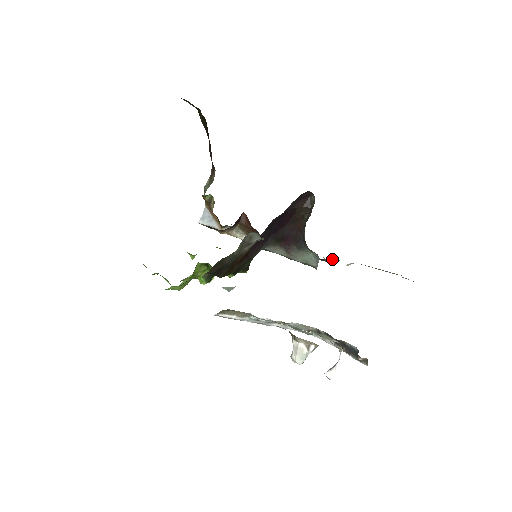
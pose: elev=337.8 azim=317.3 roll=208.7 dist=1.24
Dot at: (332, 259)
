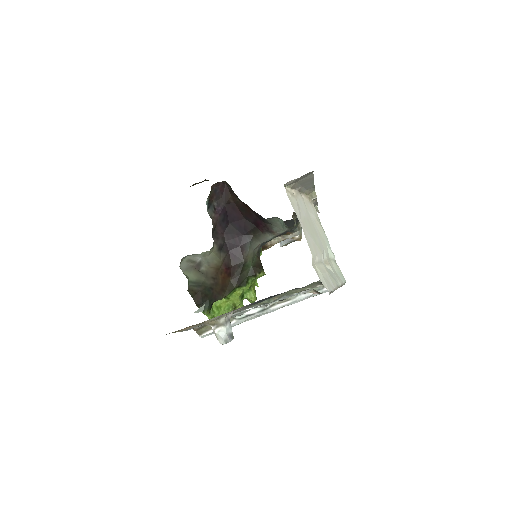
Dot at: (315, 200)
